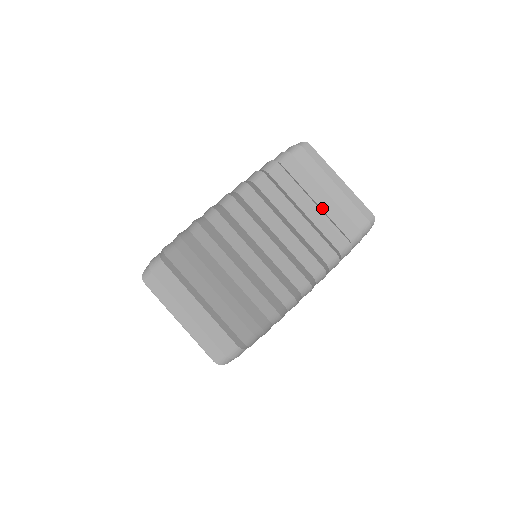
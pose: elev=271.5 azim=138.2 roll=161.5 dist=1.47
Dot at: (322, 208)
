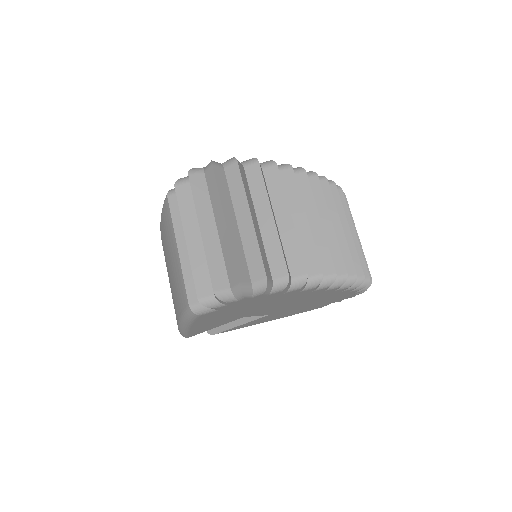
Dot at: occluded
